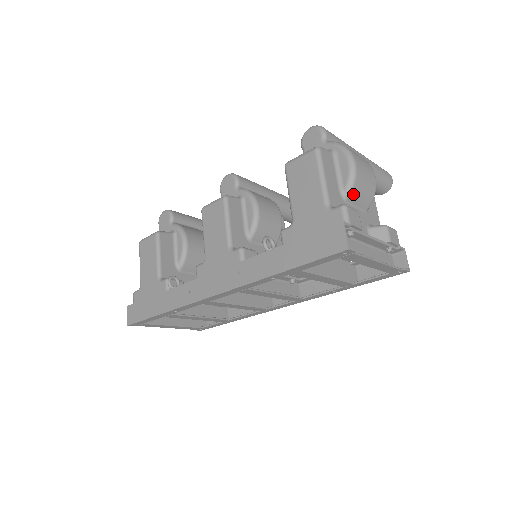
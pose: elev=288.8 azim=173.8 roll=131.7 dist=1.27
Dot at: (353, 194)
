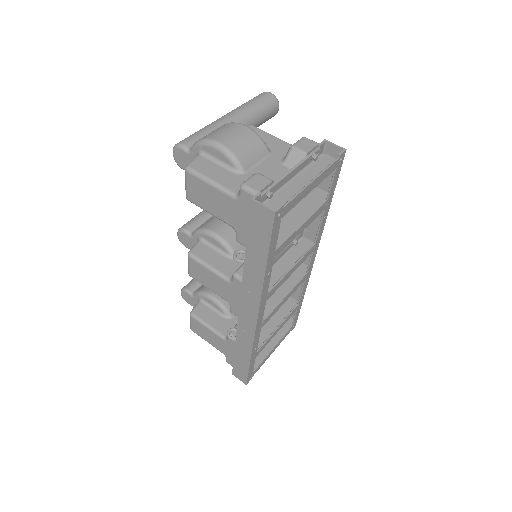
Dot at: (244, 162)
